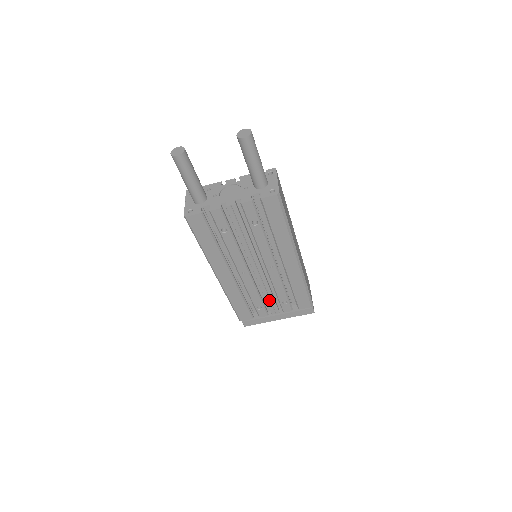
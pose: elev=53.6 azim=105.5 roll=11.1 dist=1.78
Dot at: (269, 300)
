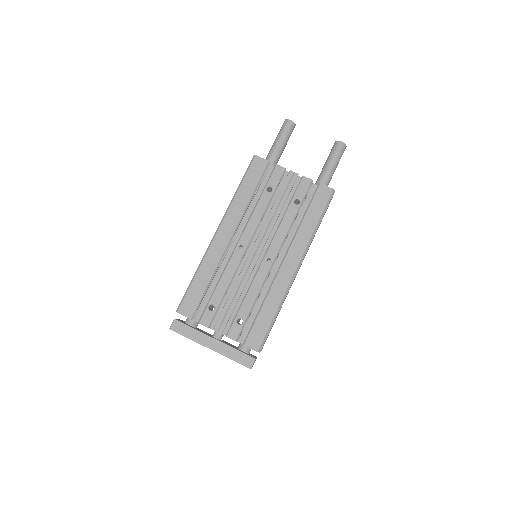
Dot at: (229, 305)
